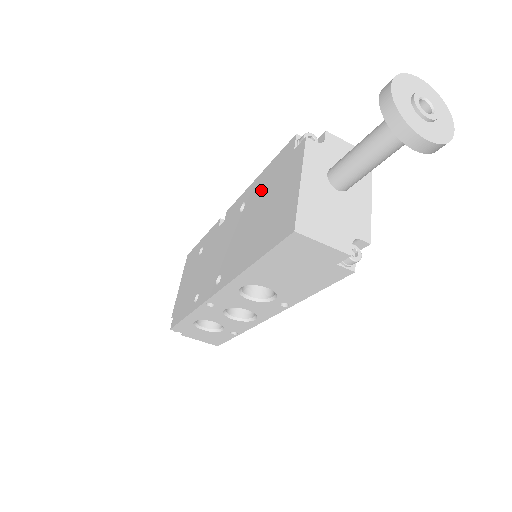
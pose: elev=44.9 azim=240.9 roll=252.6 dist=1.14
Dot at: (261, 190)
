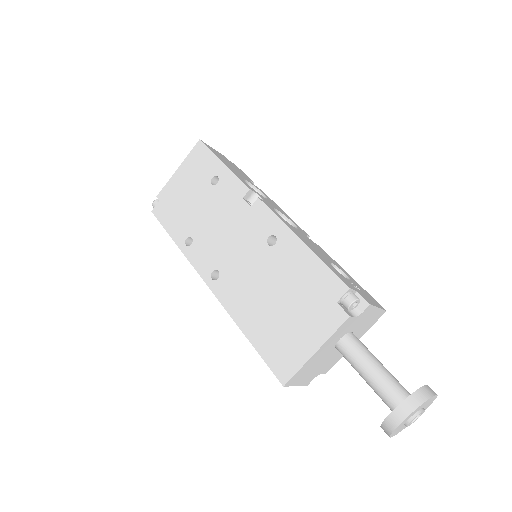
Dot at: (293, 270)
